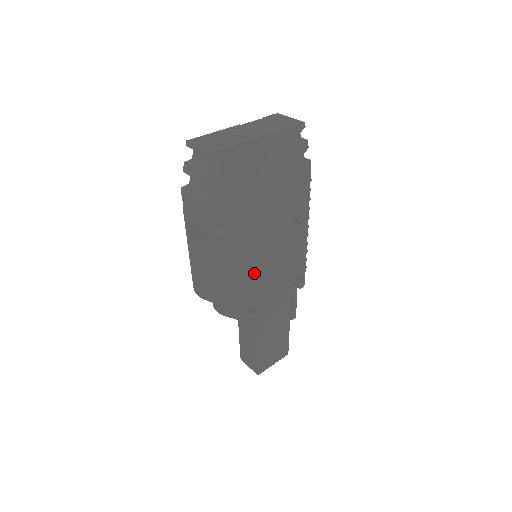
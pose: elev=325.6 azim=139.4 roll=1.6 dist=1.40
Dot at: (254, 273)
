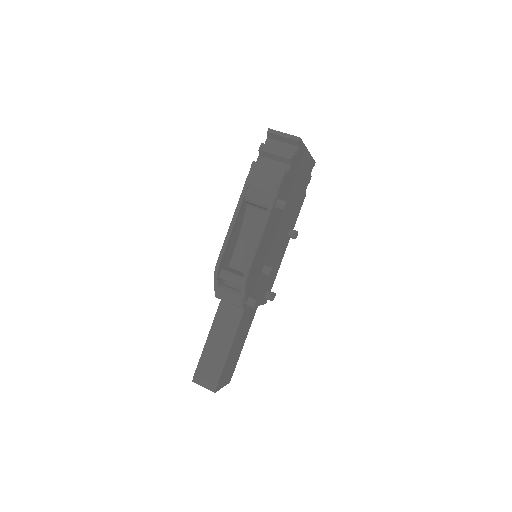
Dot at: (265, 263)
